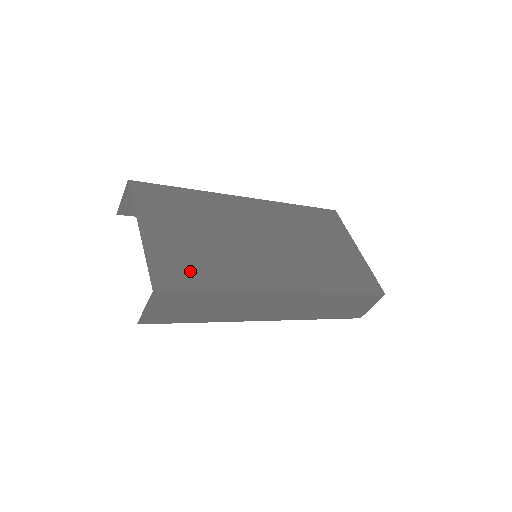
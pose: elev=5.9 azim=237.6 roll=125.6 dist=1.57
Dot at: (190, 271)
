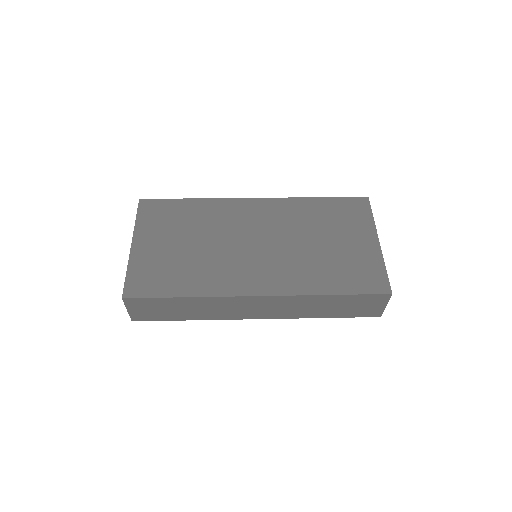
Dot at: (162, 279)
